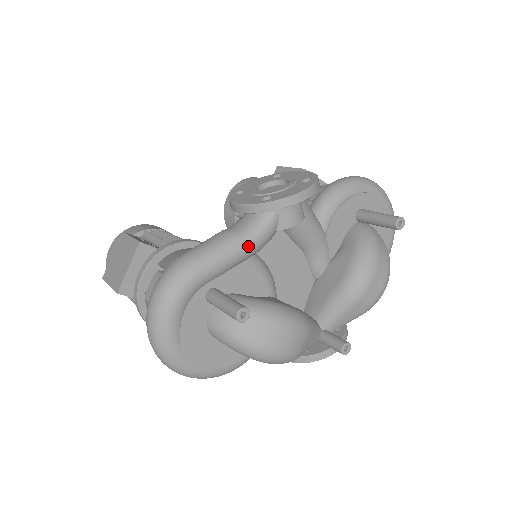
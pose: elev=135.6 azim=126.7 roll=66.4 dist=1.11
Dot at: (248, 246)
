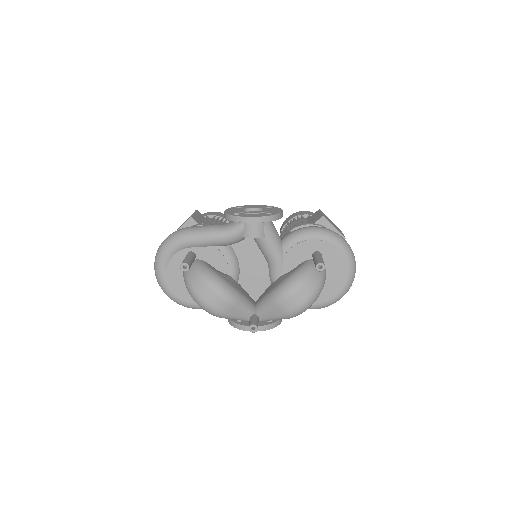
Dot at: (219, 237)
